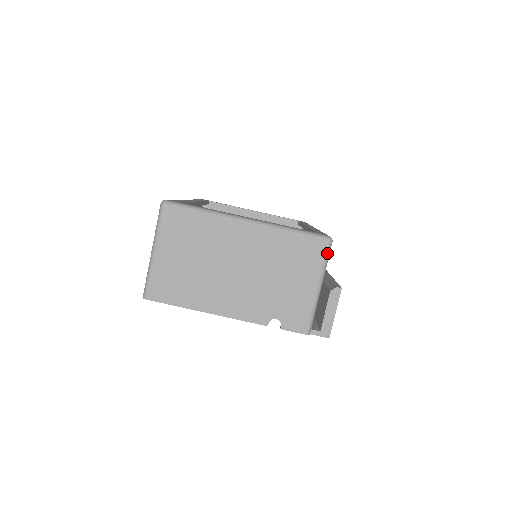
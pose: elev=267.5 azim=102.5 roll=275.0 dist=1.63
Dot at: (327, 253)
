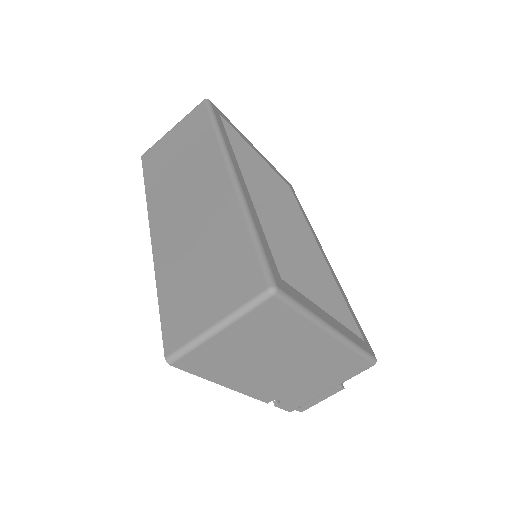
Dot at: occluded
